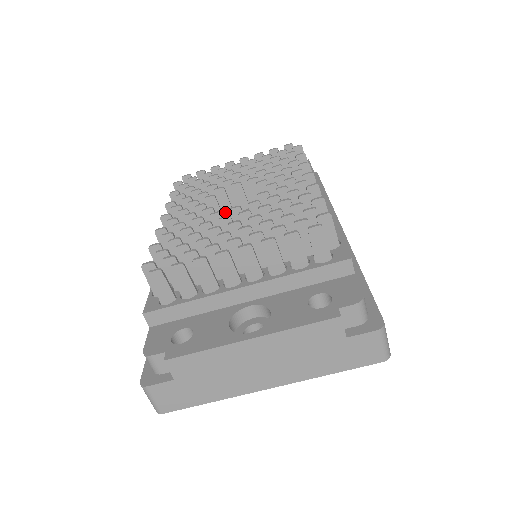
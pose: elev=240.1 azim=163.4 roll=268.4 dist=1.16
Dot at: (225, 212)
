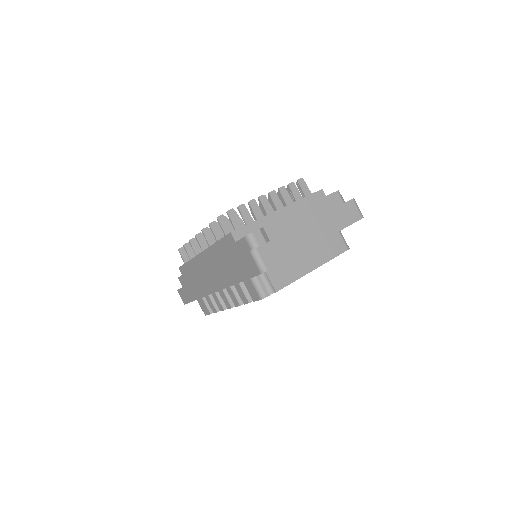
Dot at: occluded
